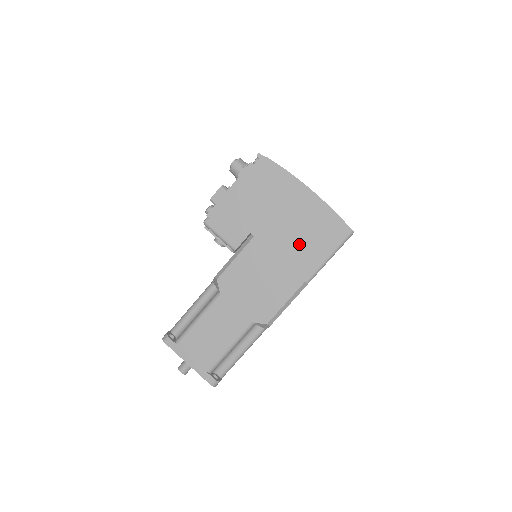
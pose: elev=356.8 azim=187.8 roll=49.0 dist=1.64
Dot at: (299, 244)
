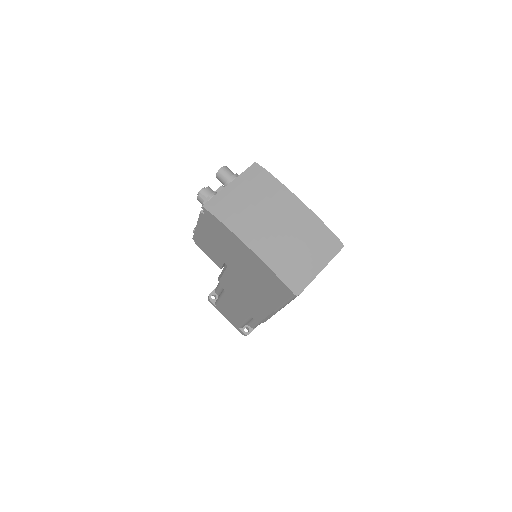
Dot at: (259, 285)
